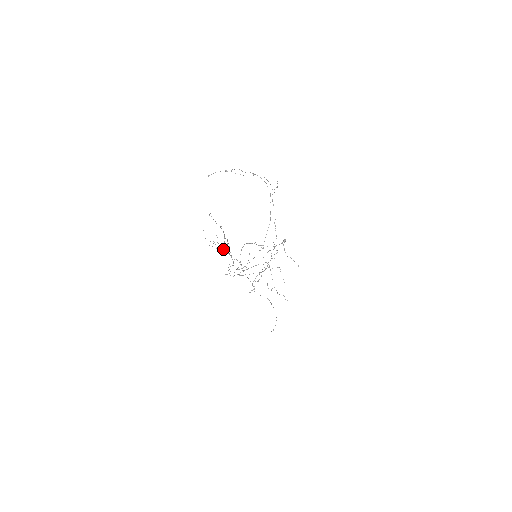
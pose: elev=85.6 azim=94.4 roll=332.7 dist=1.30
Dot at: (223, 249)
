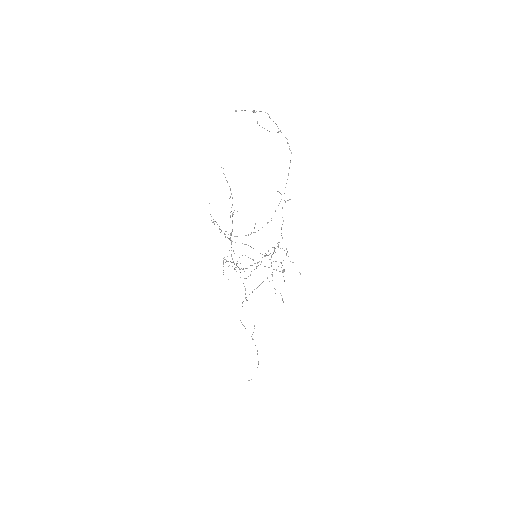
Dot at: (224, 234)
